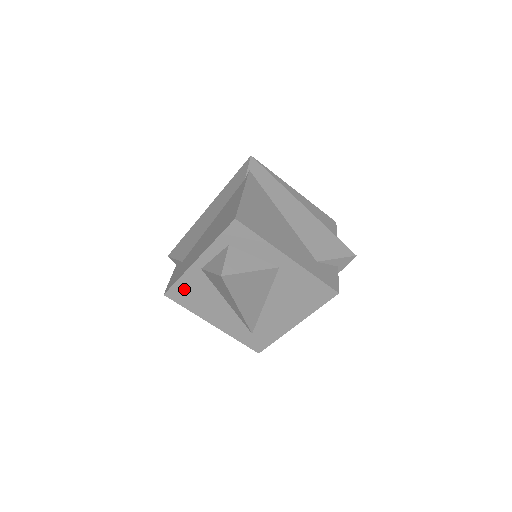
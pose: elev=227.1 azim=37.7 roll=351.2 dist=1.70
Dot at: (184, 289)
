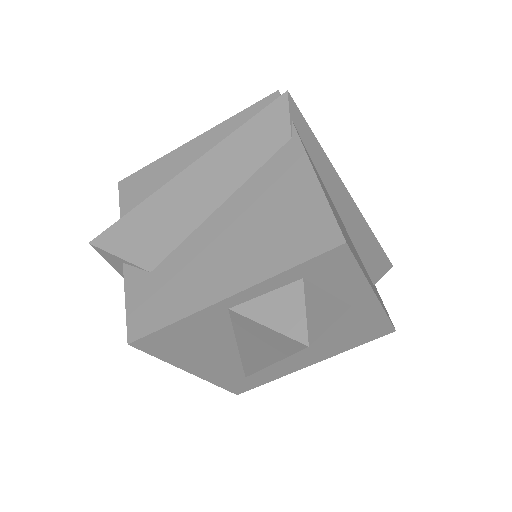
Dot at: (175, 335)
